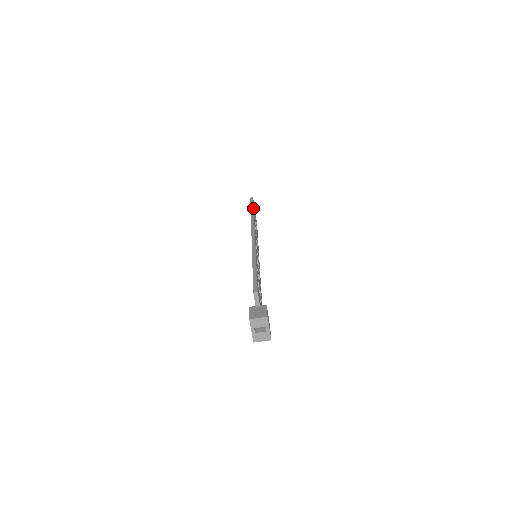
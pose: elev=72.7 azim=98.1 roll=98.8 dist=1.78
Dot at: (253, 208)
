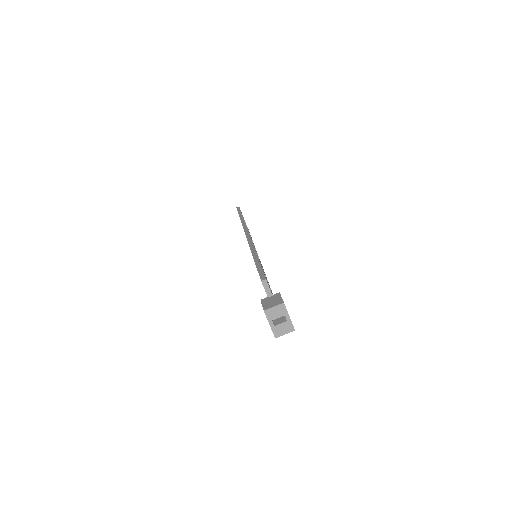
Dot at: (241, 214)
